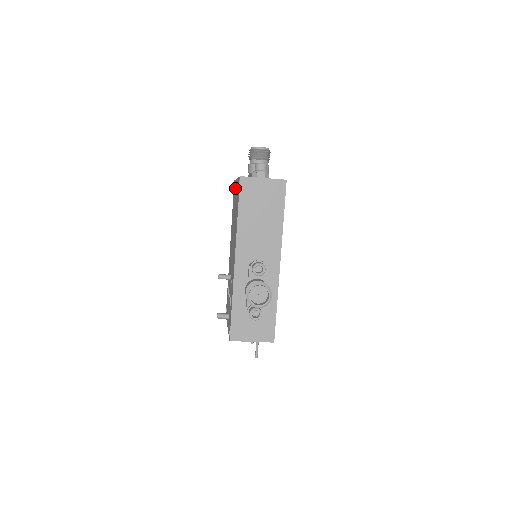
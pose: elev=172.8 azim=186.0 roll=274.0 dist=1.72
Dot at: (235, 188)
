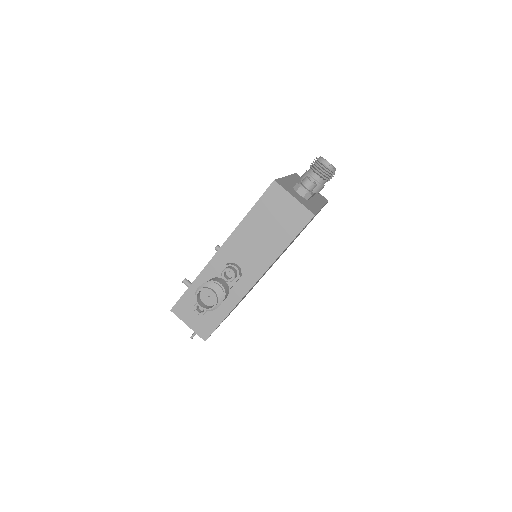
Dot at: occluded
